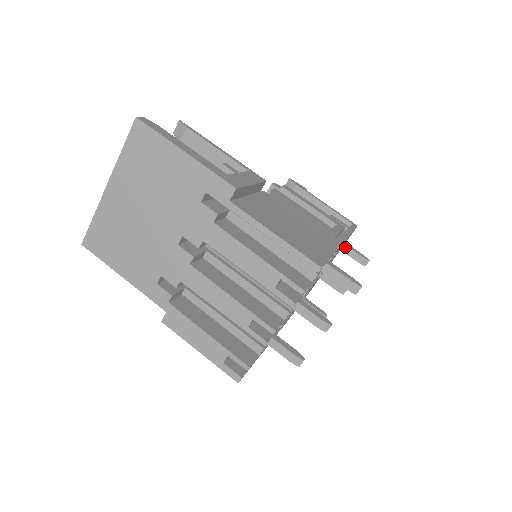
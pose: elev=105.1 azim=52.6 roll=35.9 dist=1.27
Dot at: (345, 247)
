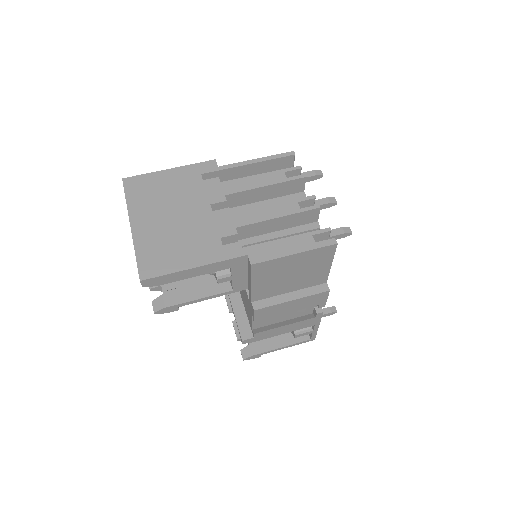
Dot at: occluded
